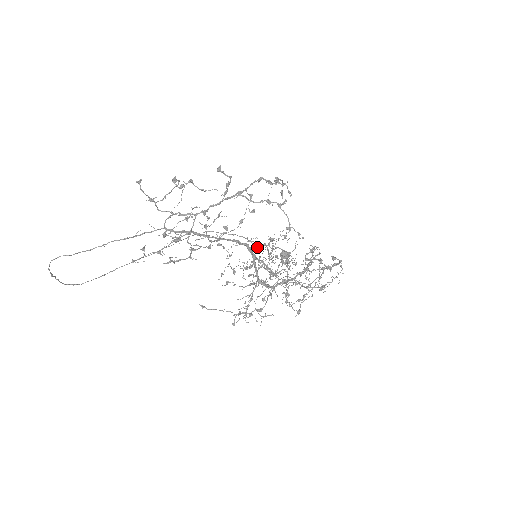
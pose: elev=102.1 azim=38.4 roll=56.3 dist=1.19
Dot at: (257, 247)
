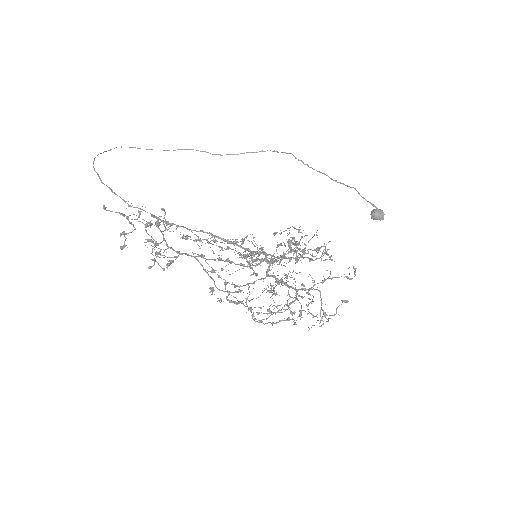
Dot at: occluded
